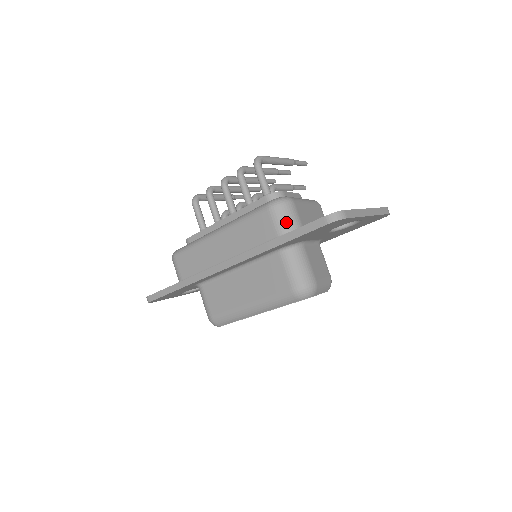
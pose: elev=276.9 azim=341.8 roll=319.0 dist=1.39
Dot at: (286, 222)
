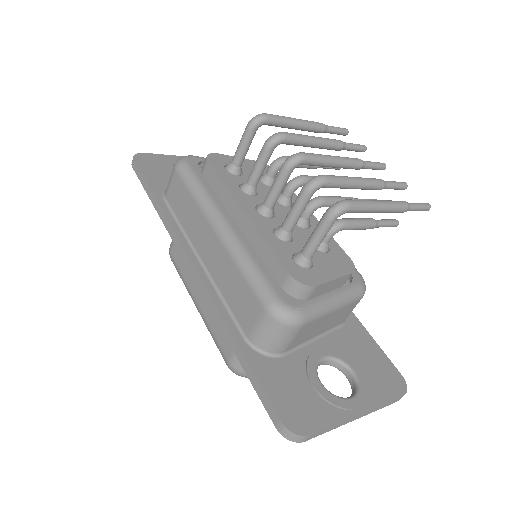
Dot at: (268, 340)
